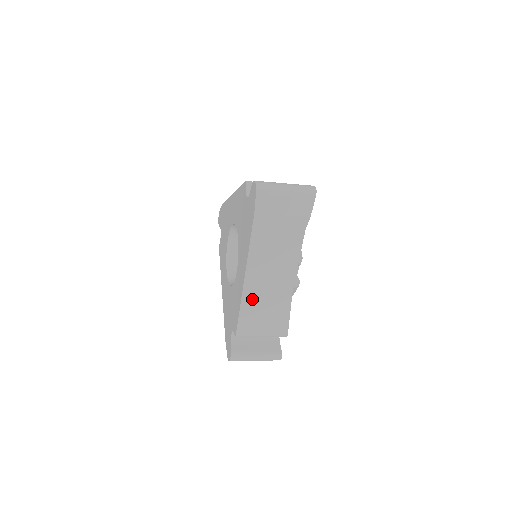
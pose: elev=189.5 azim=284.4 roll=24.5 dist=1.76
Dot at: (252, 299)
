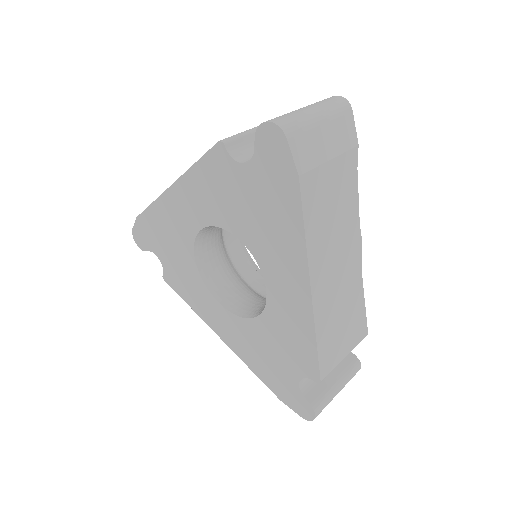
Dot at: (325, 315)
